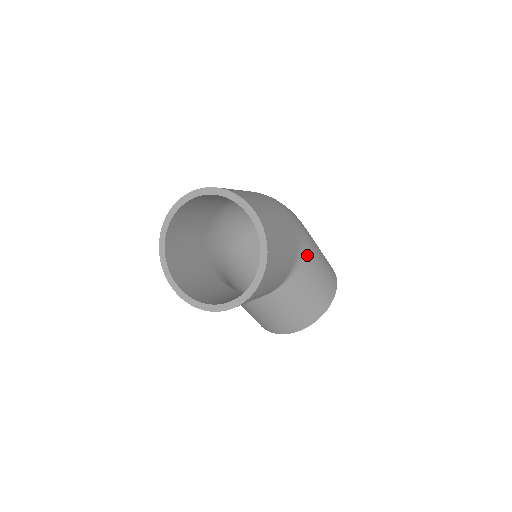
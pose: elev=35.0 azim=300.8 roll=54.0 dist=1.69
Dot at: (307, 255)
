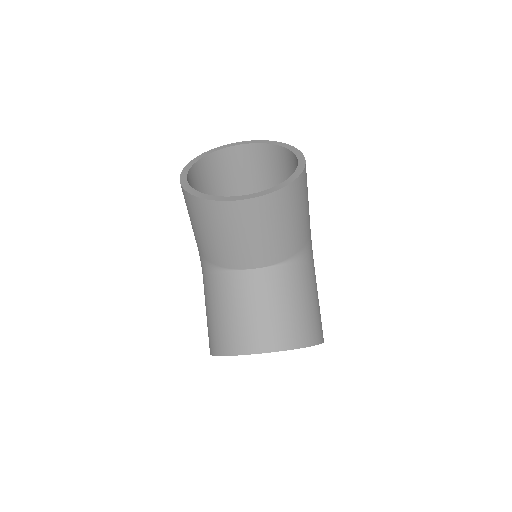
Dot at: (312, 266)
